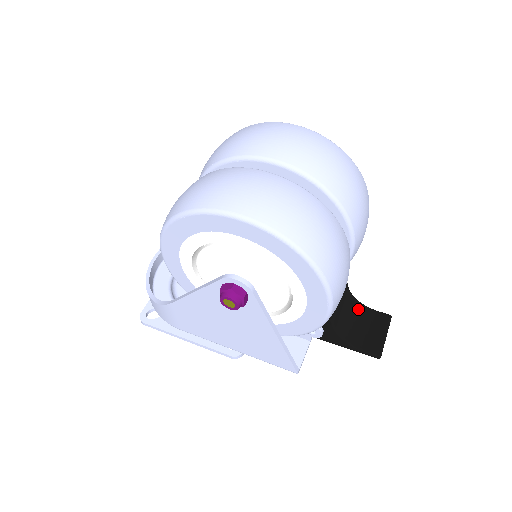
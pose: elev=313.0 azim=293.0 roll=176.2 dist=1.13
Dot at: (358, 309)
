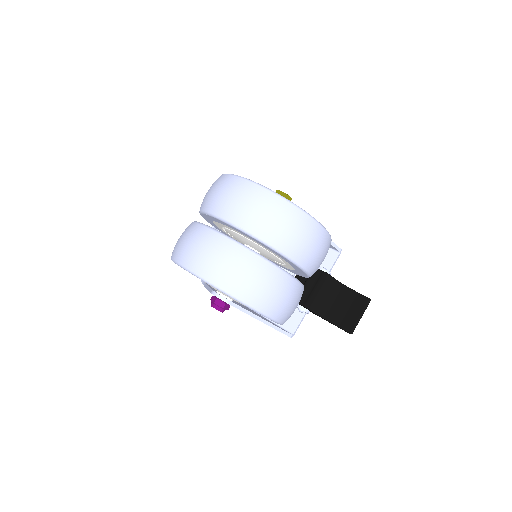
Dot at: (342, 292)
